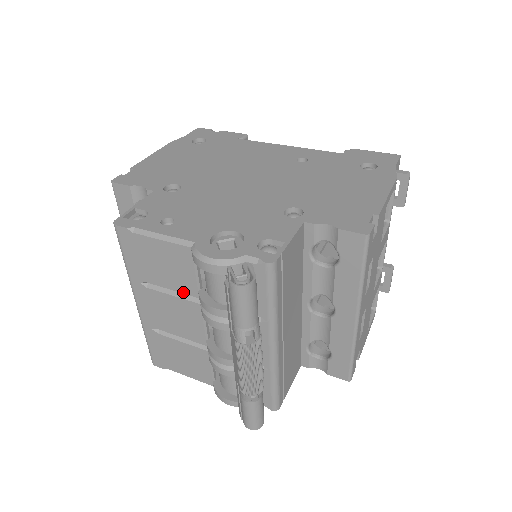
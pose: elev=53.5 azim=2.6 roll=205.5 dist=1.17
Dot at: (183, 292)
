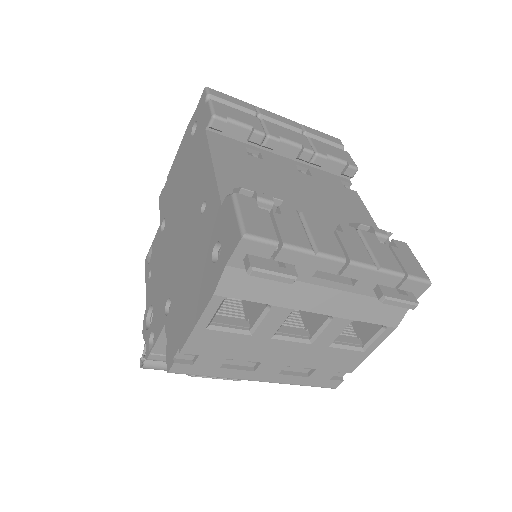
Dot at: occluded
